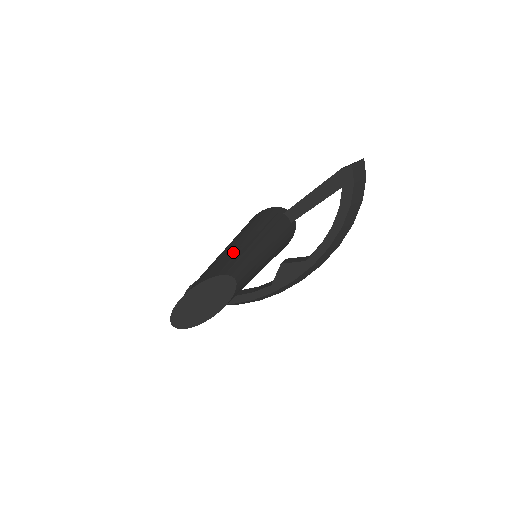
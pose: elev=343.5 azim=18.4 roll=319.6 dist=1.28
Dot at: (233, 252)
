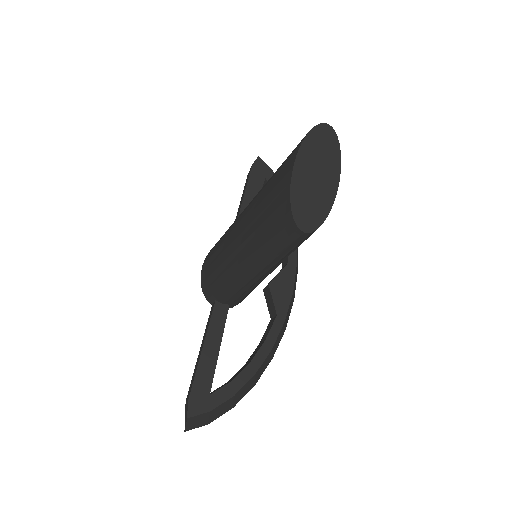
Dot at: (269, 179)
